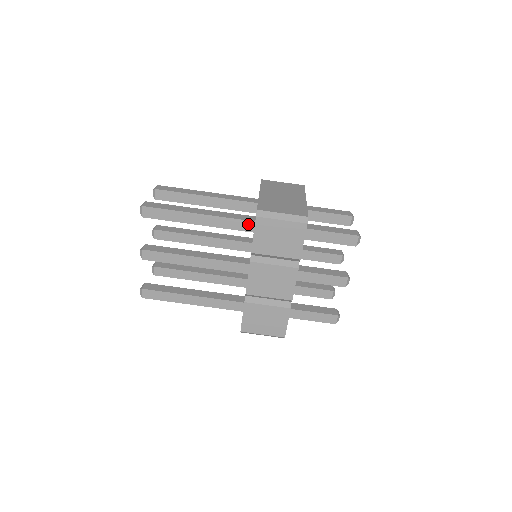
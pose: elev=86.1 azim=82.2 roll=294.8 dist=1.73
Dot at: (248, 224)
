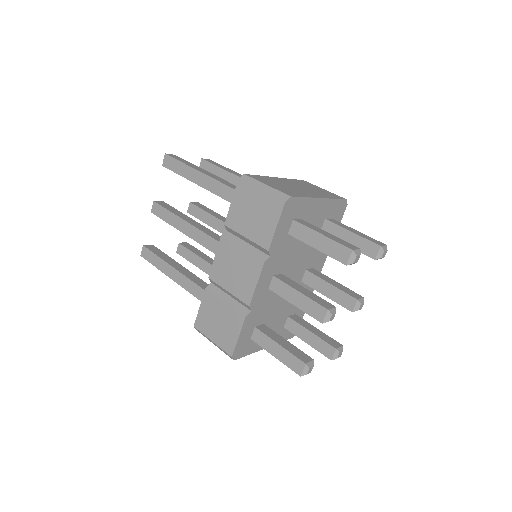
Dot at: occluded
